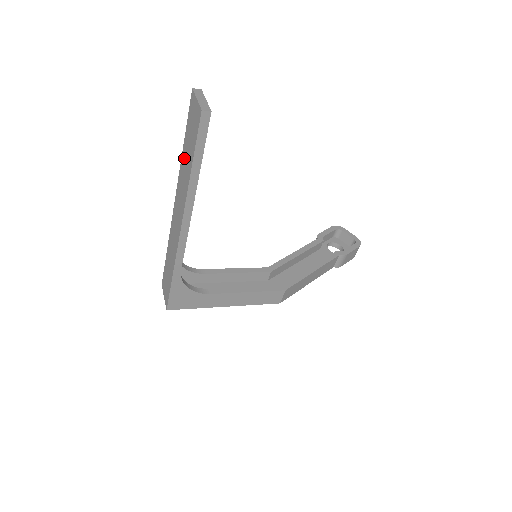
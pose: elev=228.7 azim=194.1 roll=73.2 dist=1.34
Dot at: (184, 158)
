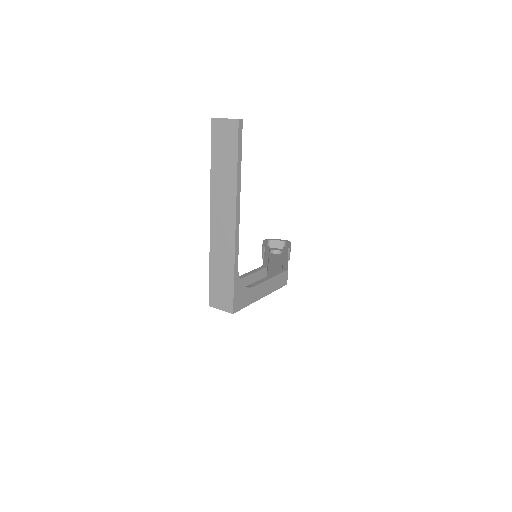
Dot at: (218, 171)
